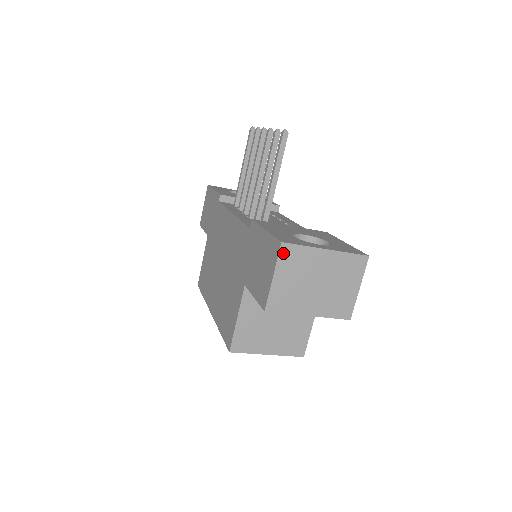
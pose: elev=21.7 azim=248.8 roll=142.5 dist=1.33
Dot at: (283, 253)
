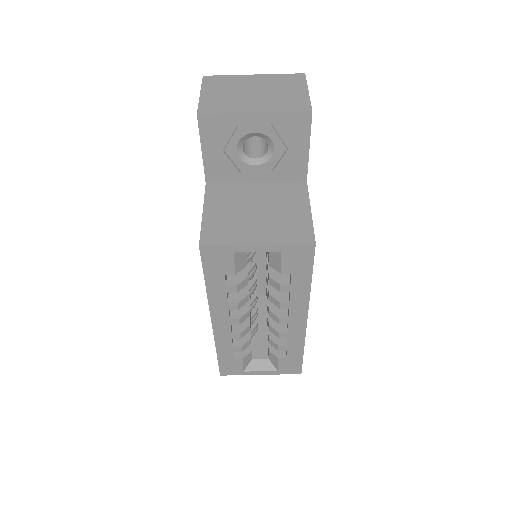
Dot at: (207, 81)
